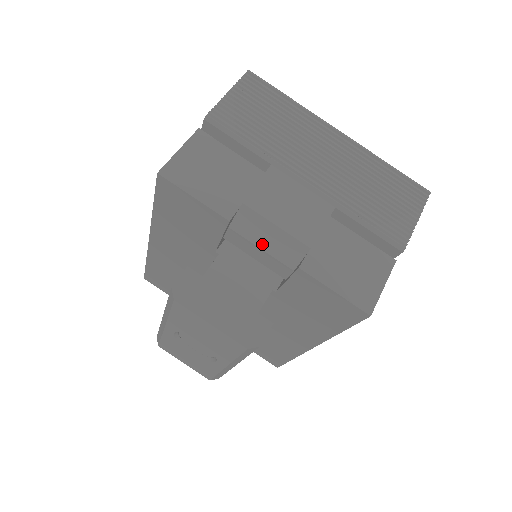
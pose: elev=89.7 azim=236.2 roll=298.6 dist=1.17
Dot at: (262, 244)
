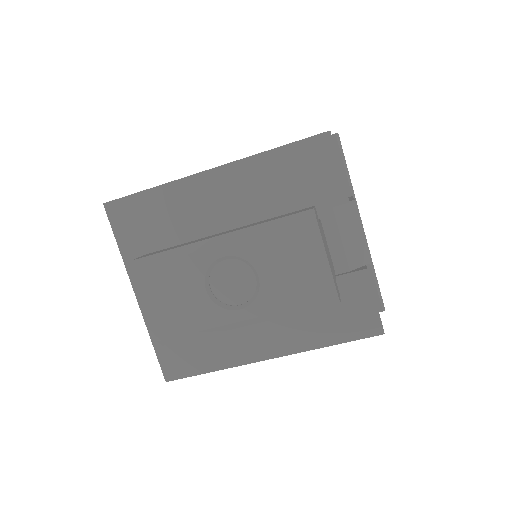
Dot at: (345, 237)
